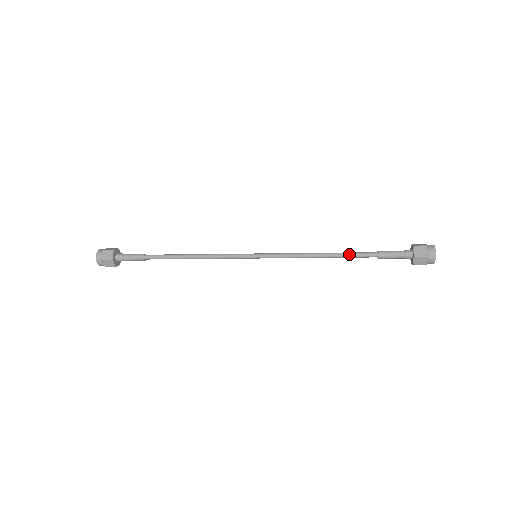
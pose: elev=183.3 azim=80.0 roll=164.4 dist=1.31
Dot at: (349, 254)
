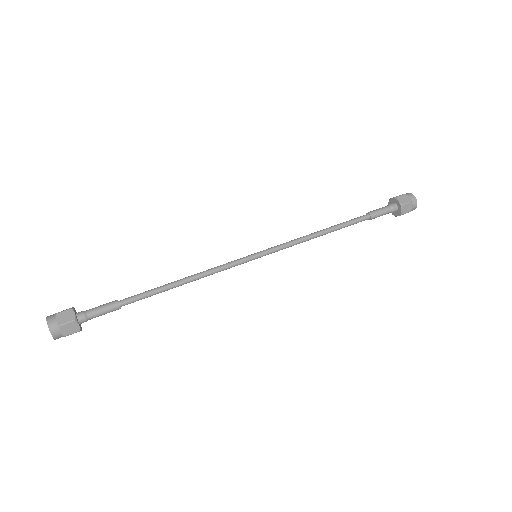
Dot at: (346, 226)
